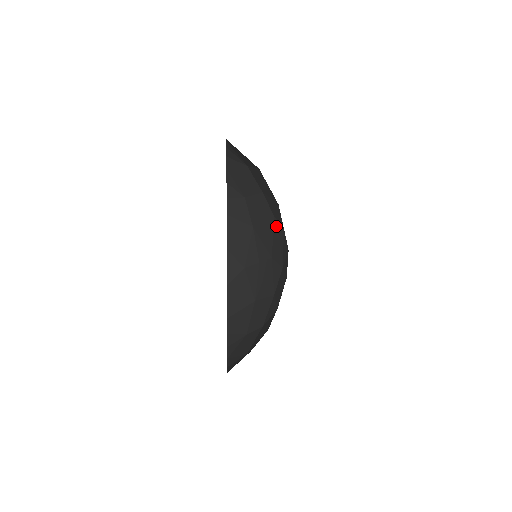
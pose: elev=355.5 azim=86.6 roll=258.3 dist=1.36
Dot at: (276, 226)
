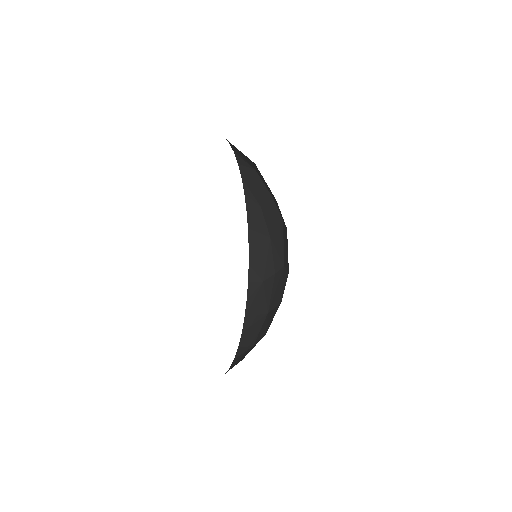
Dot at: (284, 229)
